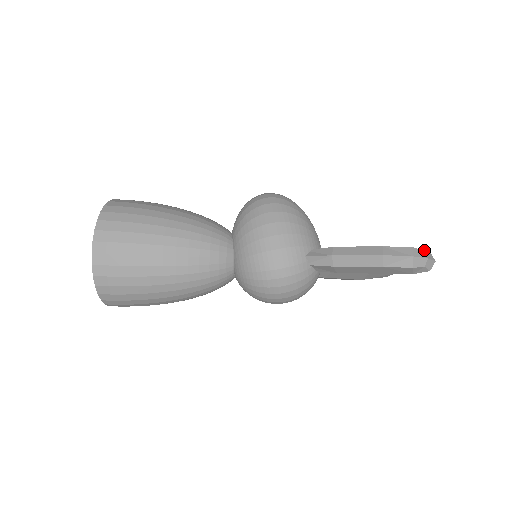
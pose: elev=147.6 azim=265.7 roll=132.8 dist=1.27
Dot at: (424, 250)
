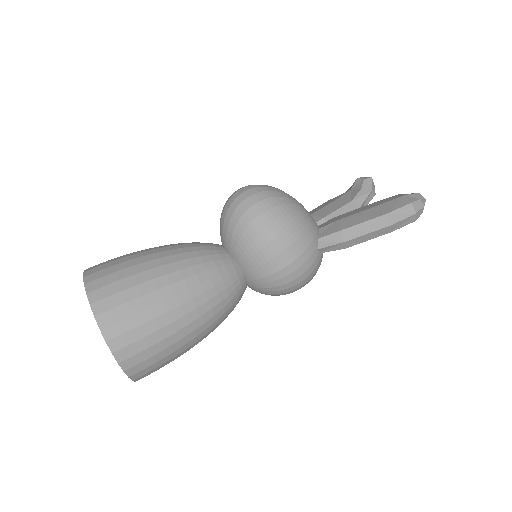
Dot at: (416, 195)
